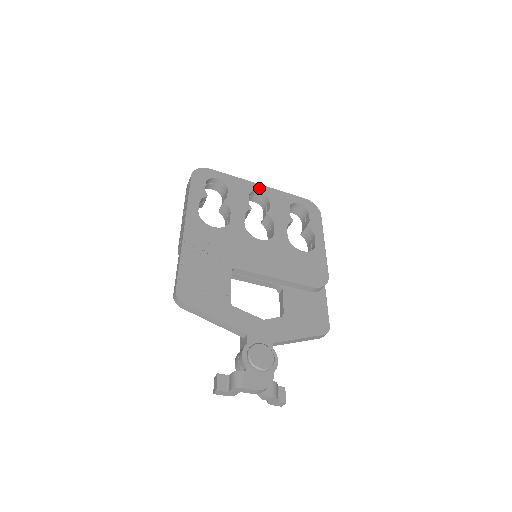
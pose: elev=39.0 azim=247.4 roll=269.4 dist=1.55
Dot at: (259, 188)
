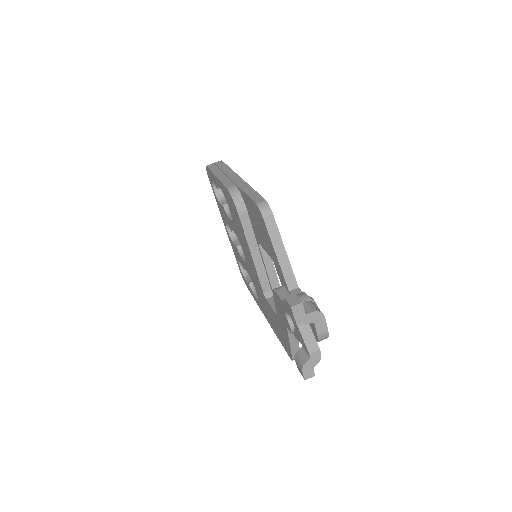
Dot at: occluded
